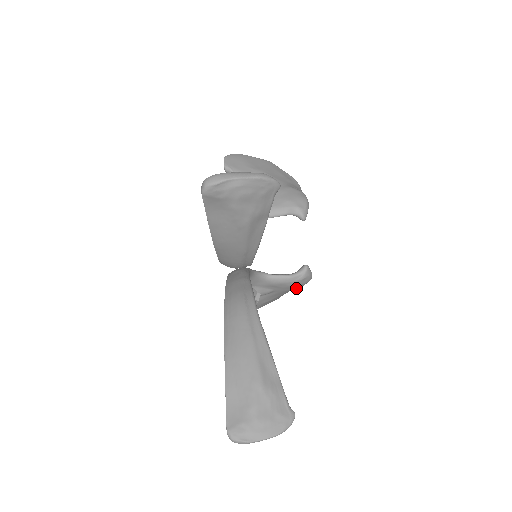
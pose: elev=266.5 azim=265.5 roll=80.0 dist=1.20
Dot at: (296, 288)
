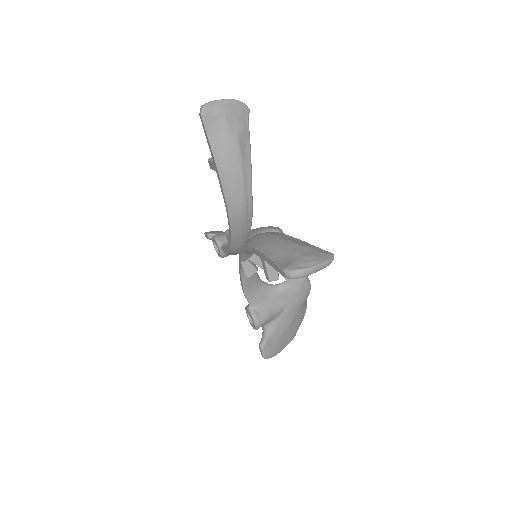
Dot at: (302, 299)
